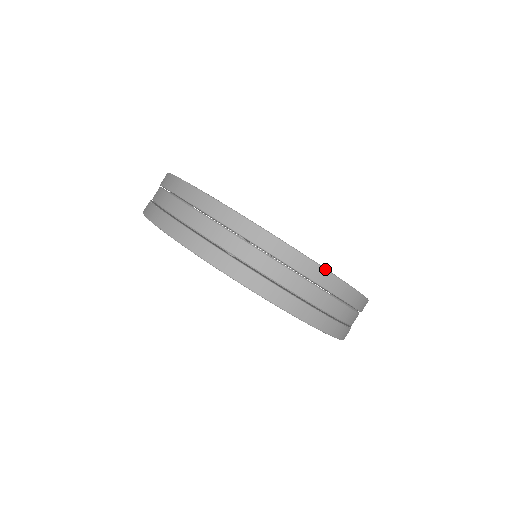
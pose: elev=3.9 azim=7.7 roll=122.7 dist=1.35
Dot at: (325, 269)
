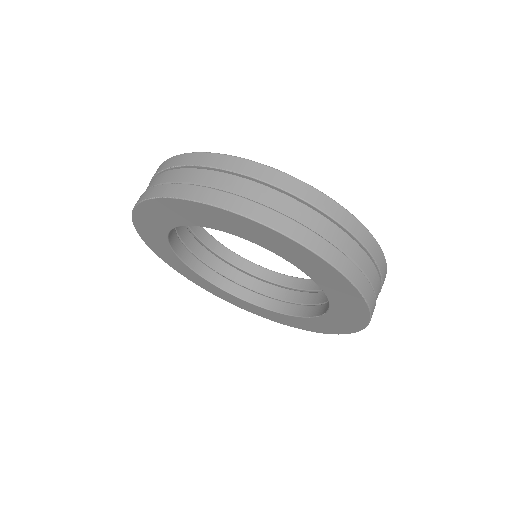
Dot at: occluded
